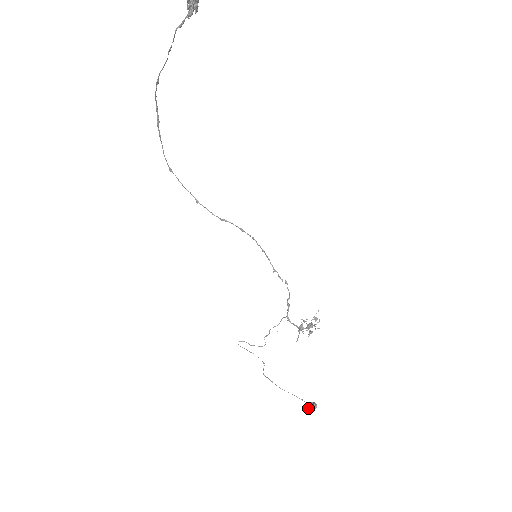
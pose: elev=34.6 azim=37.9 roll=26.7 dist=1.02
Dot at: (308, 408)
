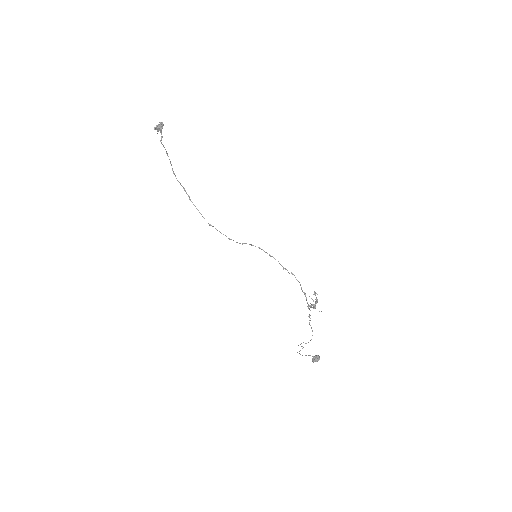
Dot at: (312, 359)
